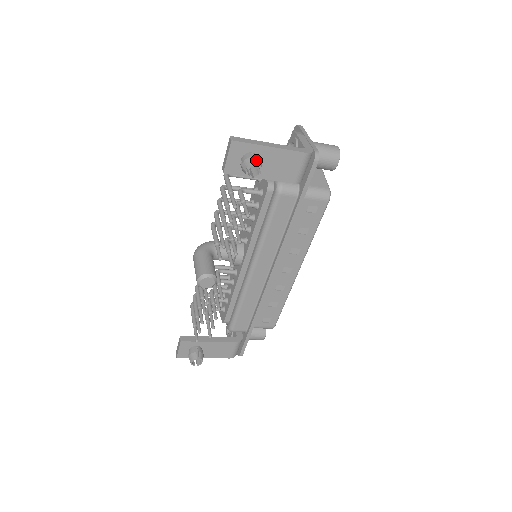
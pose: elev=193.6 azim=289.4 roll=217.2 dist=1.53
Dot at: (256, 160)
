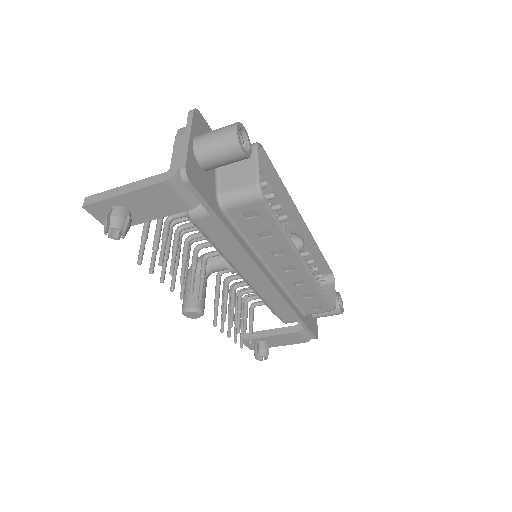
Dot at: (110, 221)
